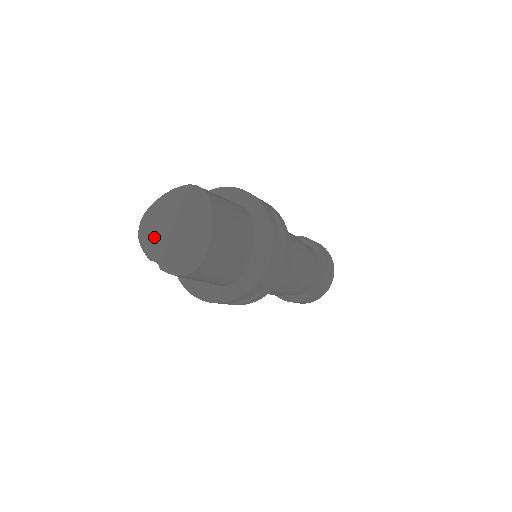
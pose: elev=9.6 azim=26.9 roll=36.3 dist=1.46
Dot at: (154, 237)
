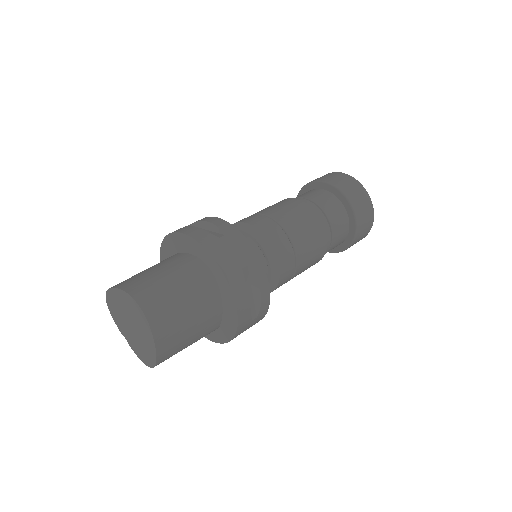
Dot at: (118, 318)
